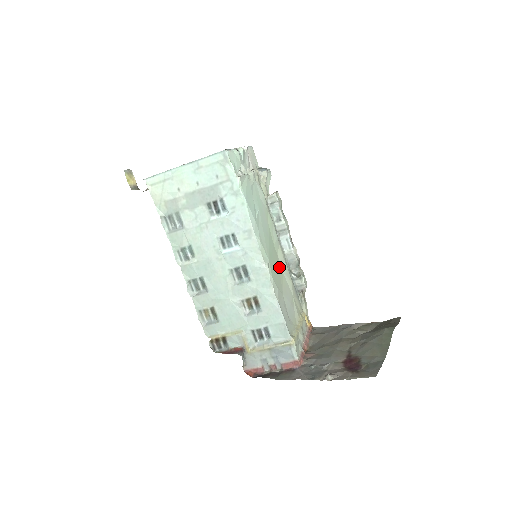
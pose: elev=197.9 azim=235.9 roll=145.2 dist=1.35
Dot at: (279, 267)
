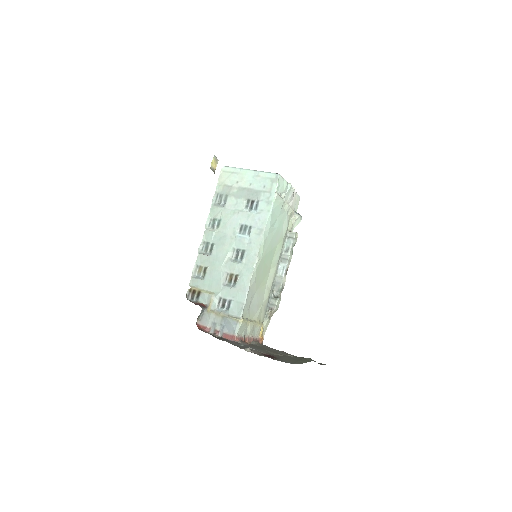
Dot at: (266, 276)
